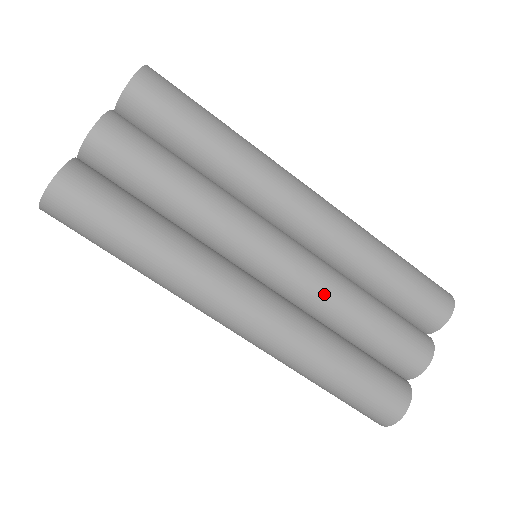
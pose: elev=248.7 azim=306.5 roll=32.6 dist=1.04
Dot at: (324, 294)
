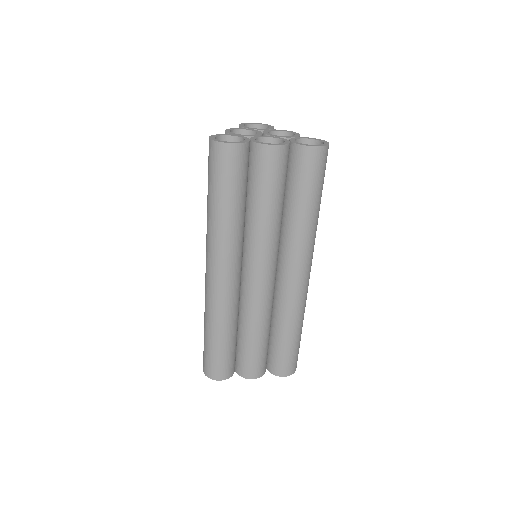
Dot at: (254, 310)
